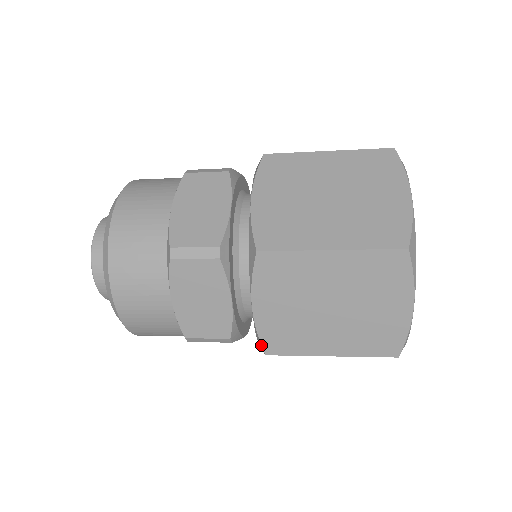
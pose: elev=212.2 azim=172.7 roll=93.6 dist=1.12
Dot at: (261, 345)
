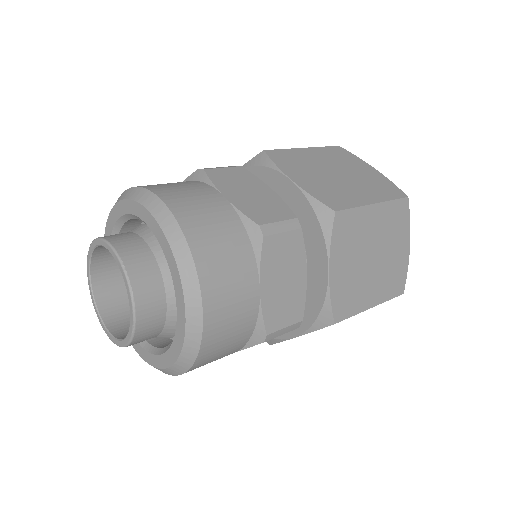
Dot at: occluded
